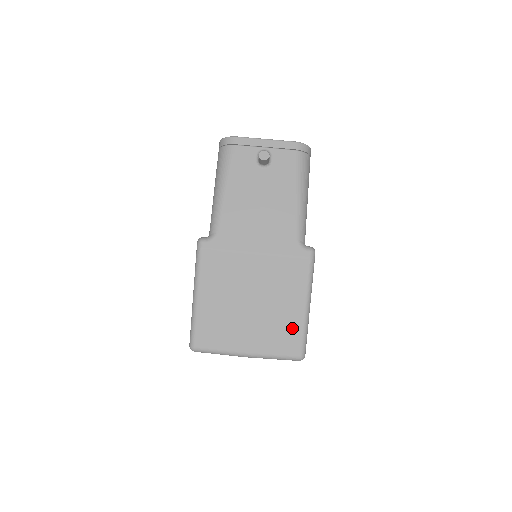
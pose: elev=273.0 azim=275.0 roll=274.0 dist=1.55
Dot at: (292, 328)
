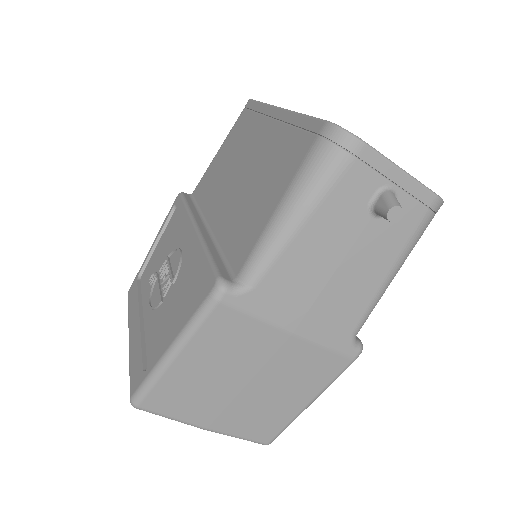
Dot at: (278, 418)
